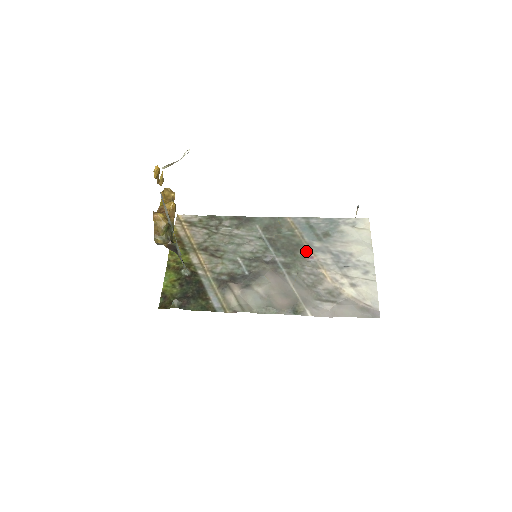
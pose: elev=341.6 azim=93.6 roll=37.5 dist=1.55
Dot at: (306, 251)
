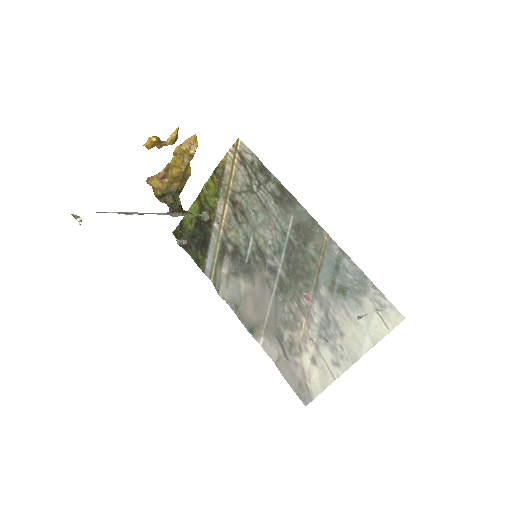
Dot at: (309, 288)
